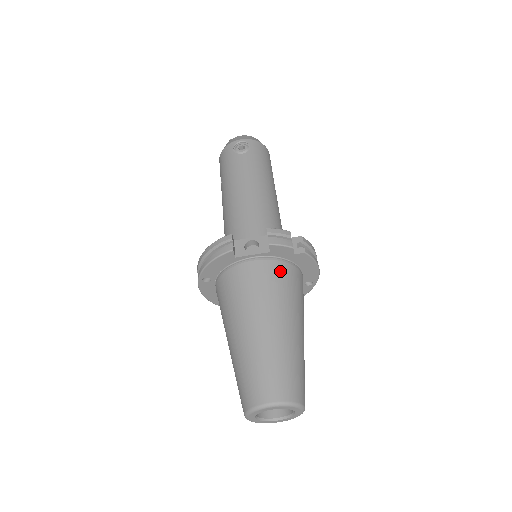
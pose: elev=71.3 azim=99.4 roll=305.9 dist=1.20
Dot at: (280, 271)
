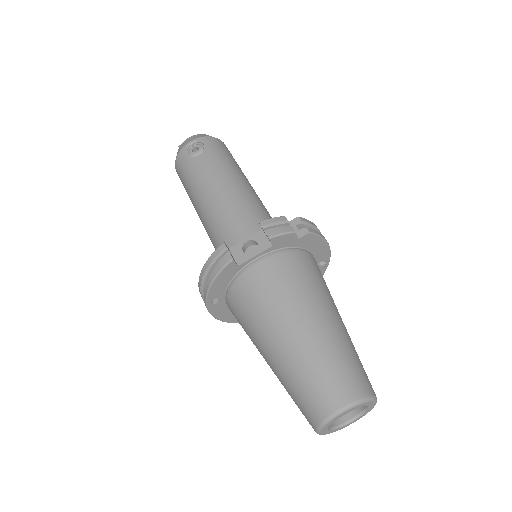
Dot at: (291, 262)
